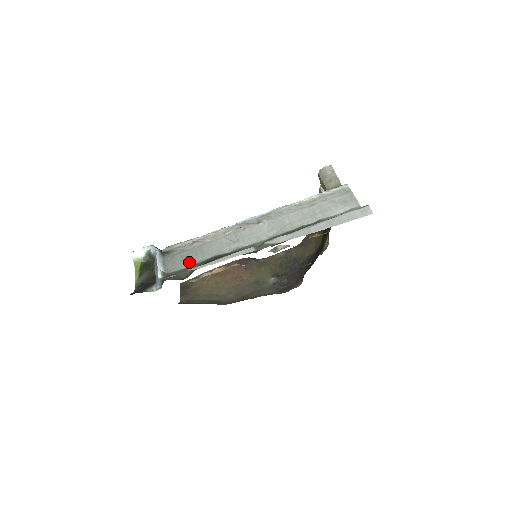
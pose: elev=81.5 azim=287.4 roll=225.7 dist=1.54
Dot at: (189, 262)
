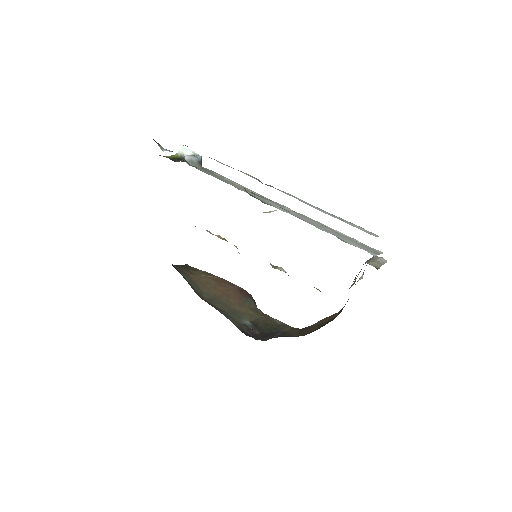
Dot at: (207, 173)
